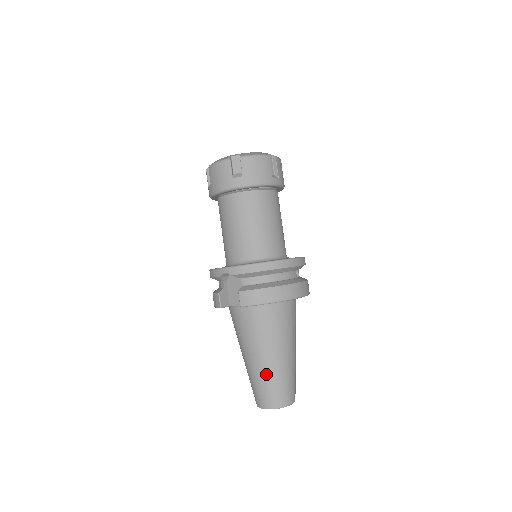
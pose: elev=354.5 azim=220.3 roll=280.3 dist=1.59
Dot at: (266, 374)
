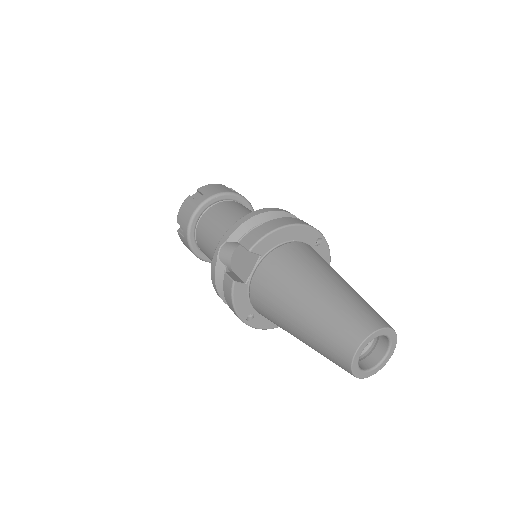
Dot at: (326, 305)
